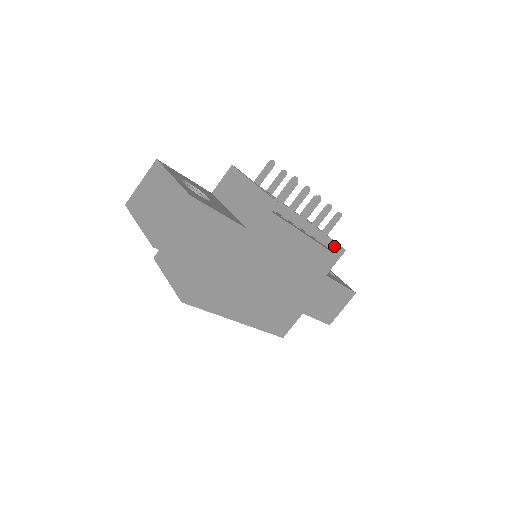
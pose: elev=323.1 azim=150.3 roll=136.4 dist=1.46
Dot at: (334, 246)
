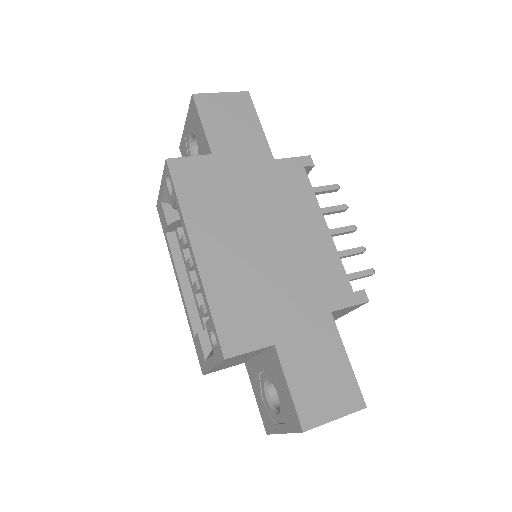
Dot at: occluded
